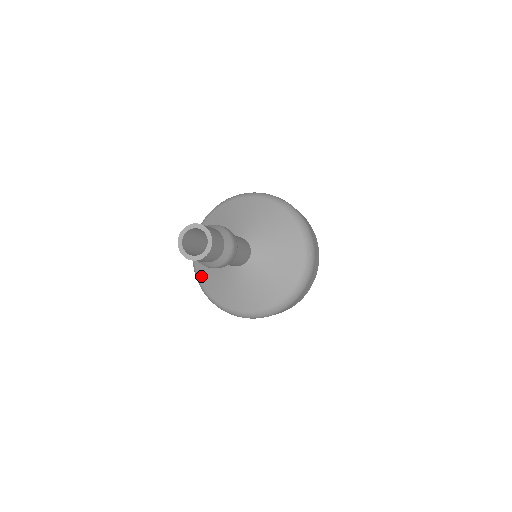
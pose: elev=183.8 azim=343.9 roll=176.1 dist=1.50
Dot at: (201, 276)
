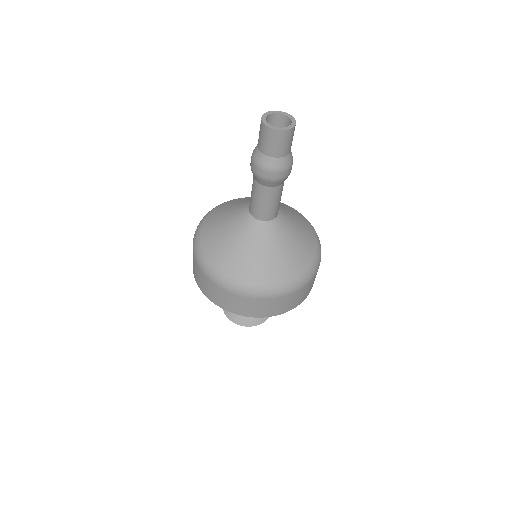
Dot at: (208, 219)
